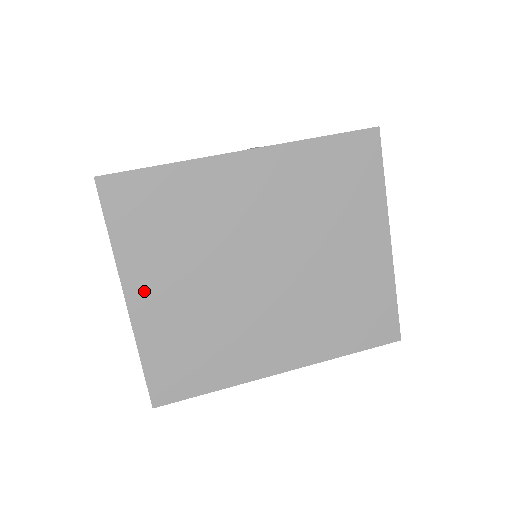
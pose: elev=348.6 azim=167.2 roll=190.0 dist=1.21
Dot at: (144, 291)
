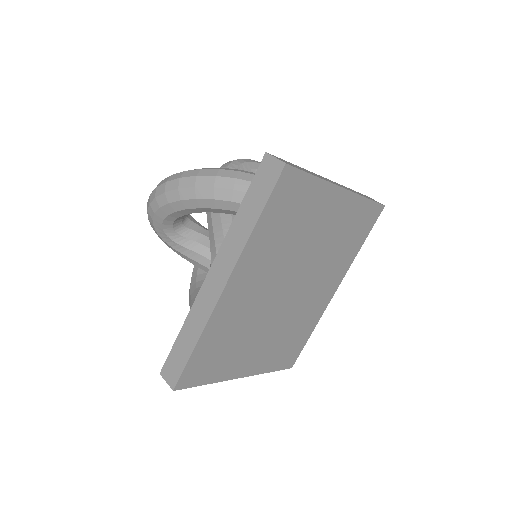
Dot at: (245, 367)
